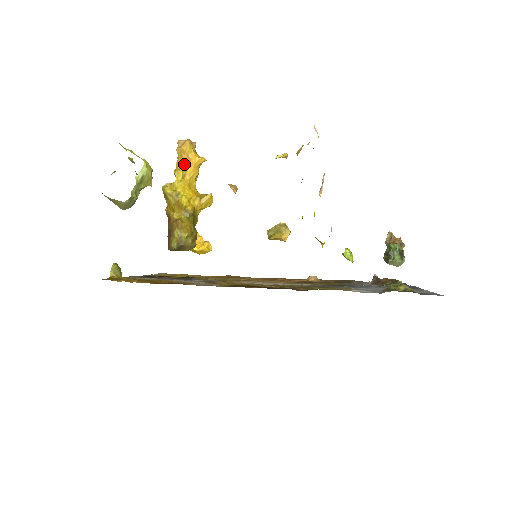
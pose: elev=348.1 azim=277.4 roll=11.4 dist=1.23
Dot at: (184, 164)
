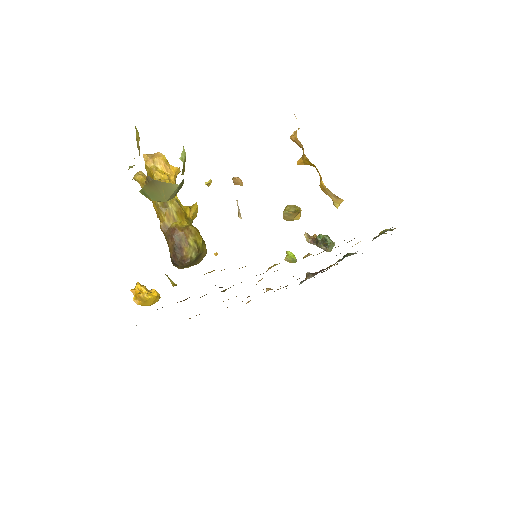
Dot at: (165, 174)
